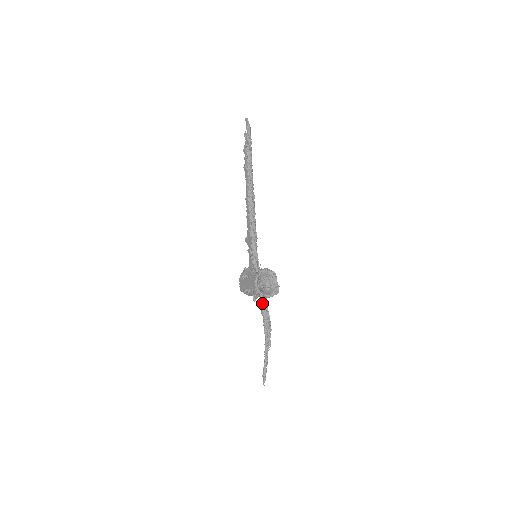
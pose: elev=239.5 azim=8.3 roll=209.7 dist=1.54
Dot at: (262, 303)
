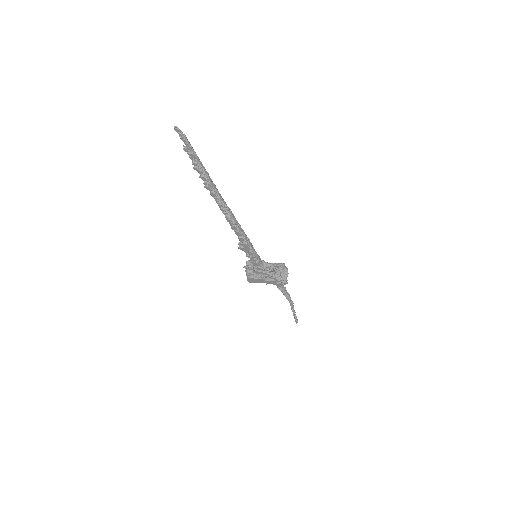
Dot at: occluded
